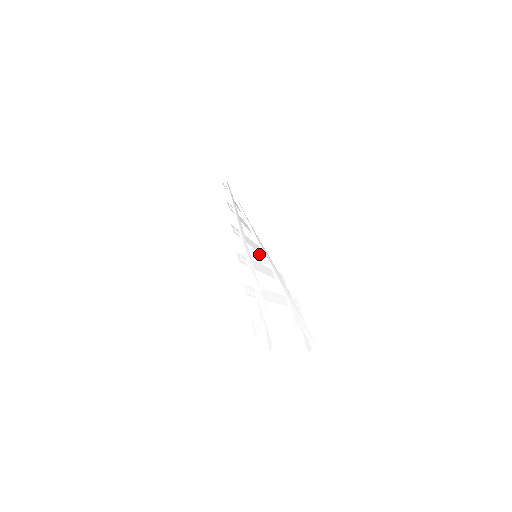
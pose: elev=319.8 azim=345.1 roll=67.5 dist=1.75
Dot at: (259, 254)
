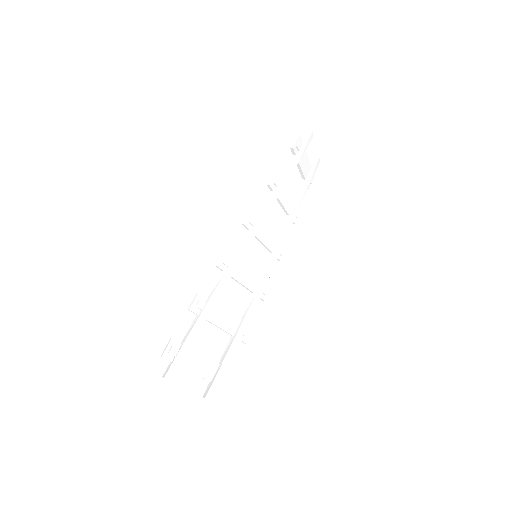
Dot at: (269, 250)
